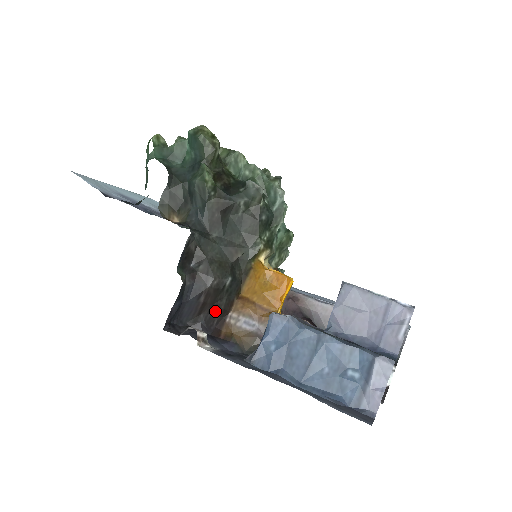
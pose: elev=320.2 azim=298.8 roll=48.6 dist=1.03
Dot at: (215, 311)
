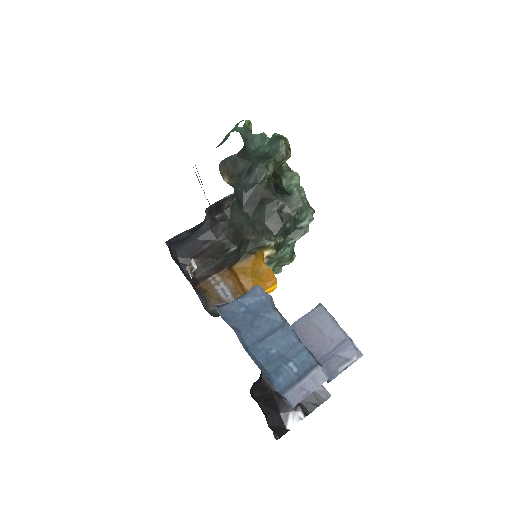
Dot at: (206, 265)
